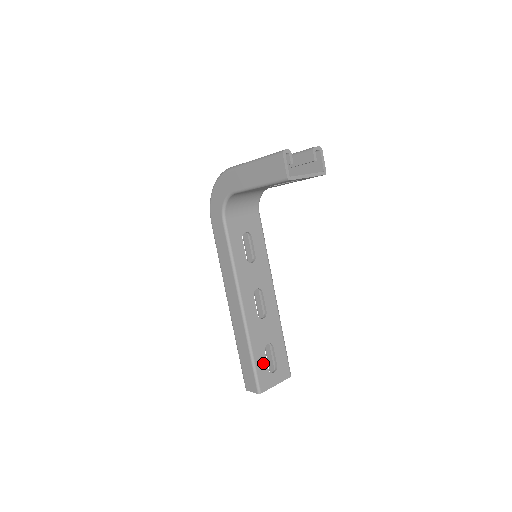
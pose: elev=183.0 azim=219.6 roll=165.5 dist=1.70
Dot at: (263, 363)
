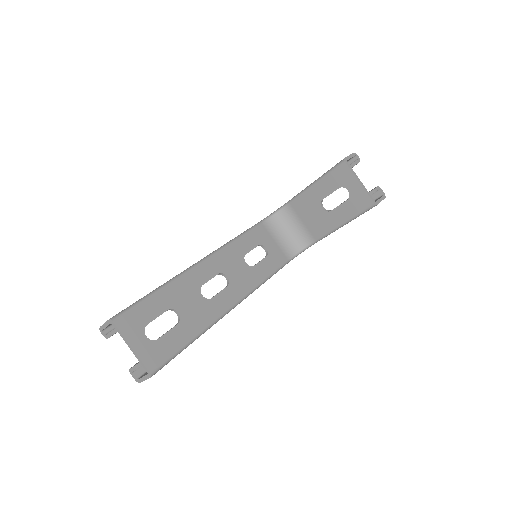
Dot at: (153, 312)
